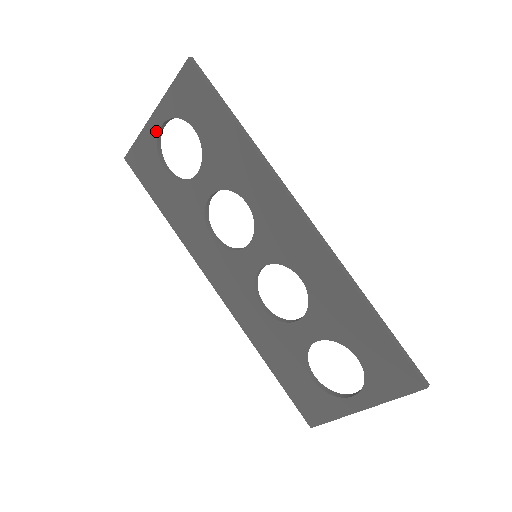
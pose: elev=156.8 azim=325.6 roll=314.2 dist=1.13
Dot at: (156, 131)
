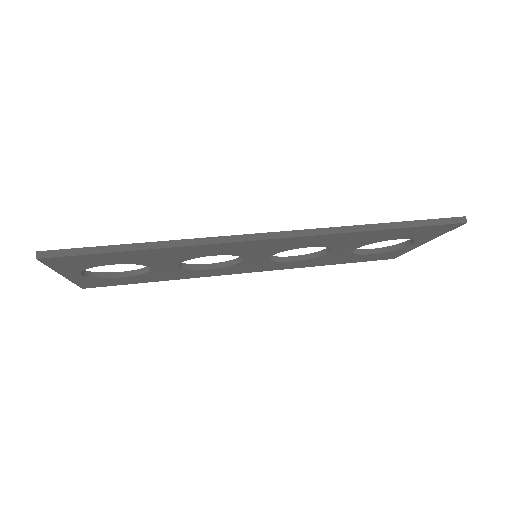
Dot at: (82, 277)
